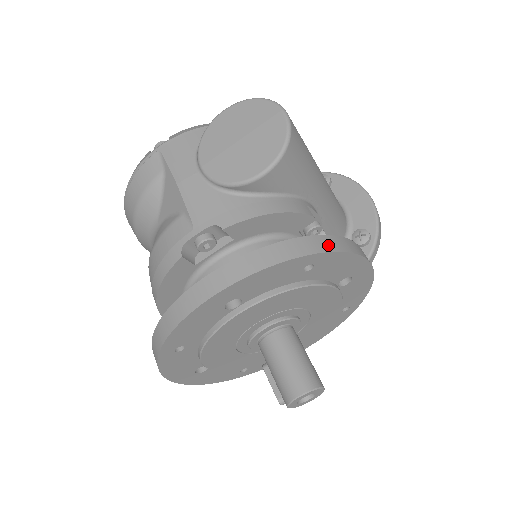
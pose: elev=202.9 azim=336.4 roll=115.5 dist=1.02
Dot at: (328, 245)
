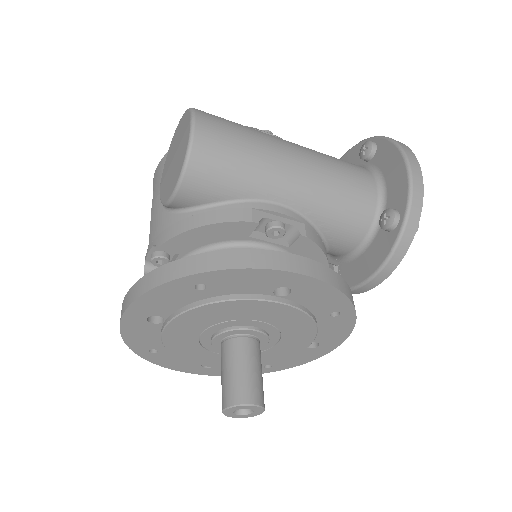
Dot at: (209, 264)
